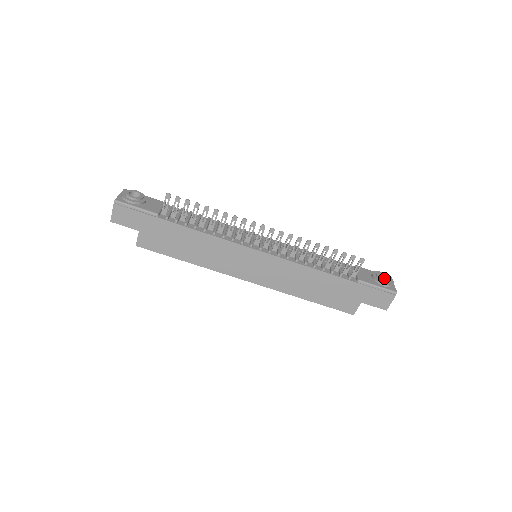
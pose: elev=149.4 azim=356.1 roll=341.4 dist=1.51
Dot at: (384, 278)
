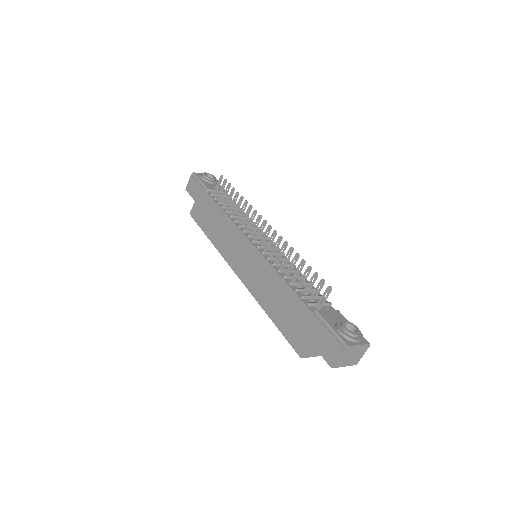
Dot at: occluded
